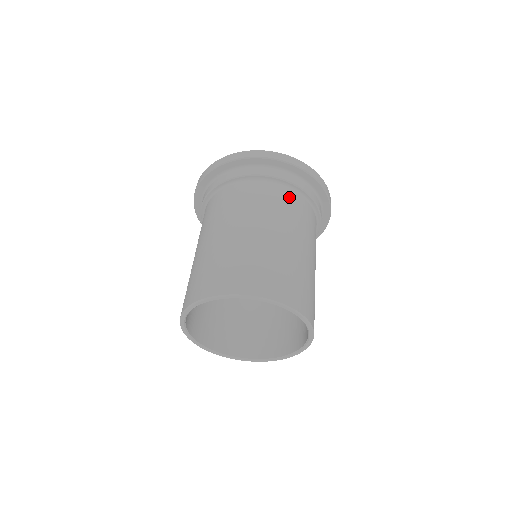
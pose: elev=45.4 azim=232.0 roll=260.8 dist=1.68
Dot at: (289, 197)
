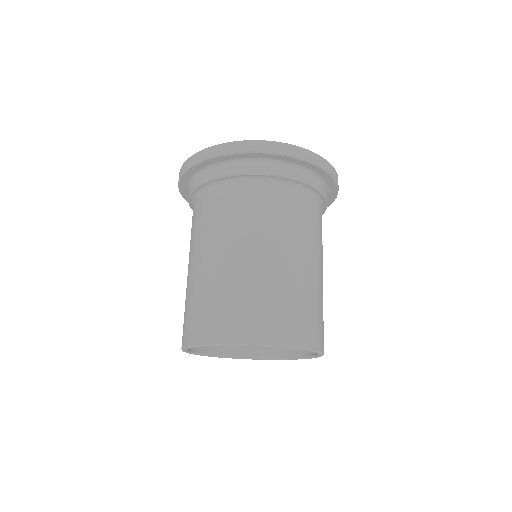
Dot at: (296, 199)
